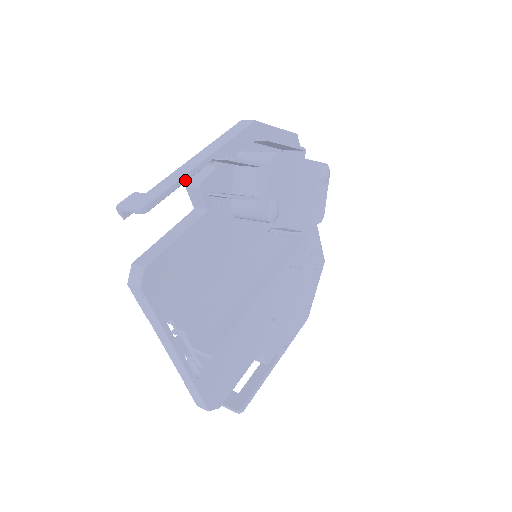
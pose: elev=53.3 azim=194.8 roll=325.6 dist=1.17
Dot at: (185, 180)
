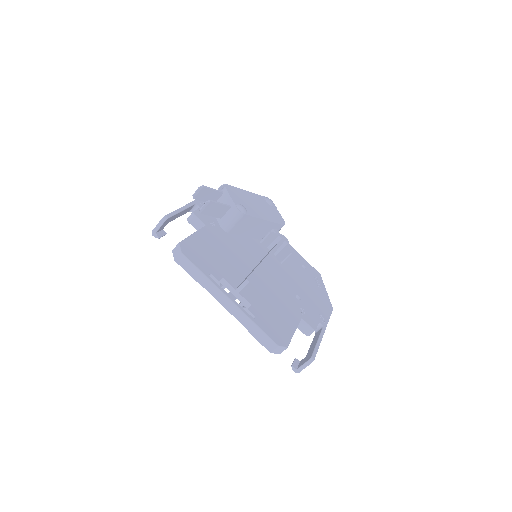
Dot at: (183, 209)
